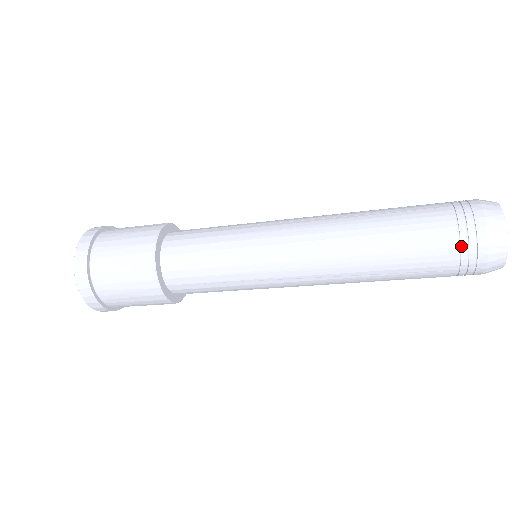
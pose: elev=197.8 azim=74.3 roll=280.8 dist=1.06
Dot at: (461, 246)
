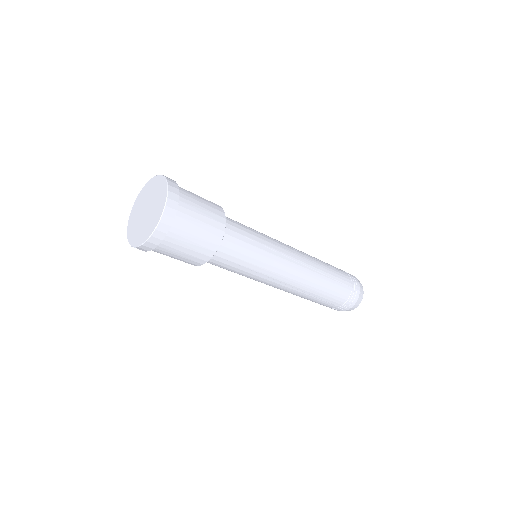
Dot at: (349, 275)
